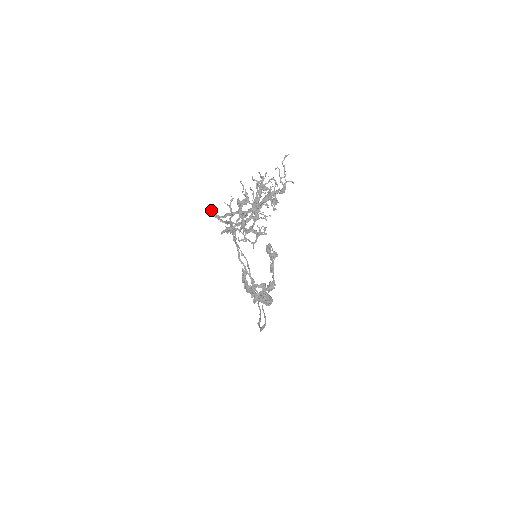
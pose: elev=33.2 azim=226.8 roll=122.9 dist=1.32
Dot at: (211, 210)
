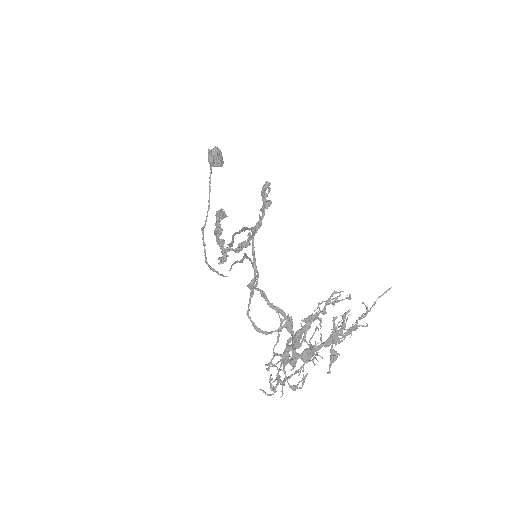
Dot at: (252, 284)
